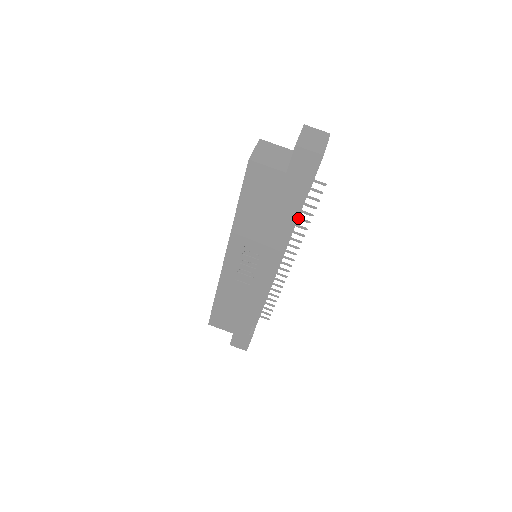
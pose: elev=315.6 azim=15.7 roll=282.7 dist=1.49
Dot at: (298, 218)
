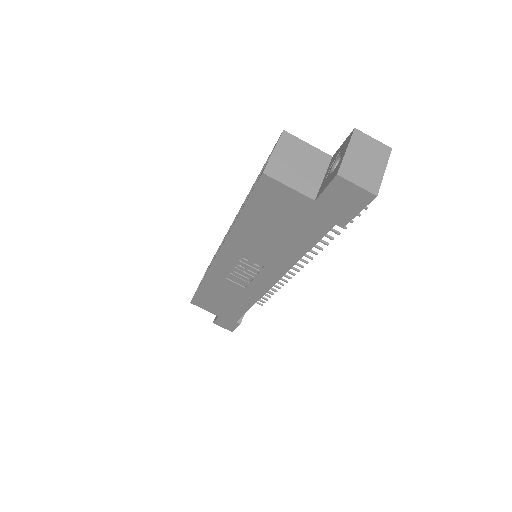
Dot at: occluded
